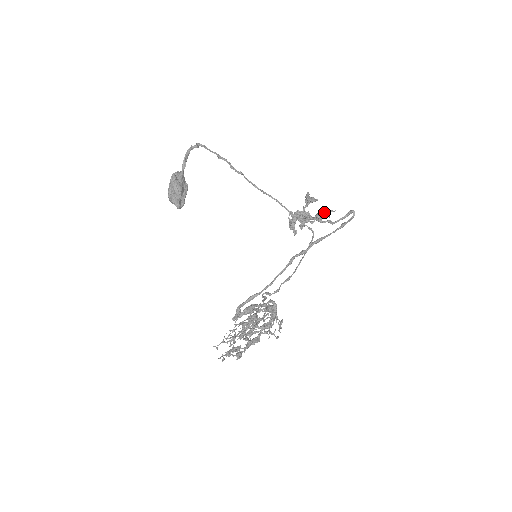
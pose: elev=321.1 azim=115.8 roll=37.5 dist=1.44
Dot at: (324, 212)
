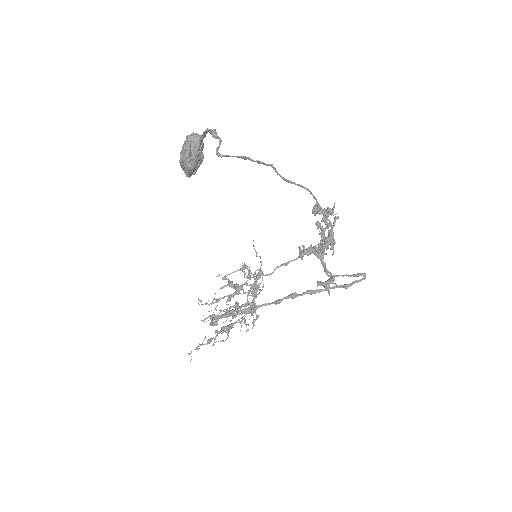
Dot at: (326, 287)
